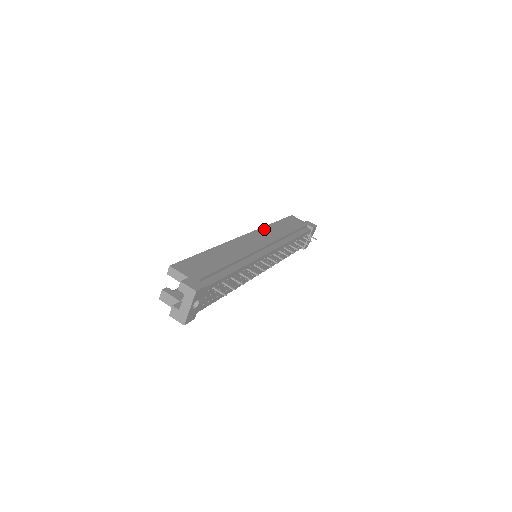
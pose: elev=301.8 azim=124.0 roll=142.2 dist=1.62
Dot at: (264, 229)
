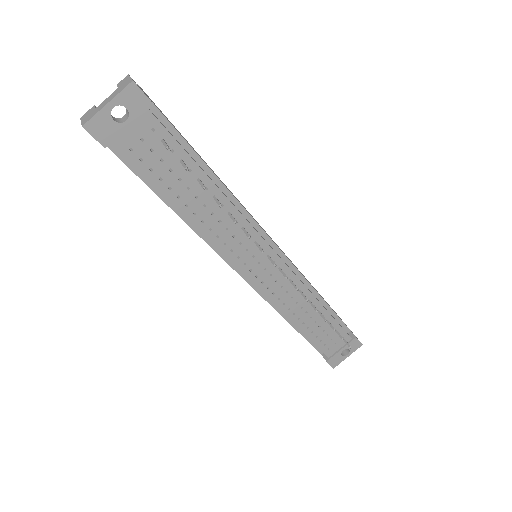
Dot at: (290, 260)
